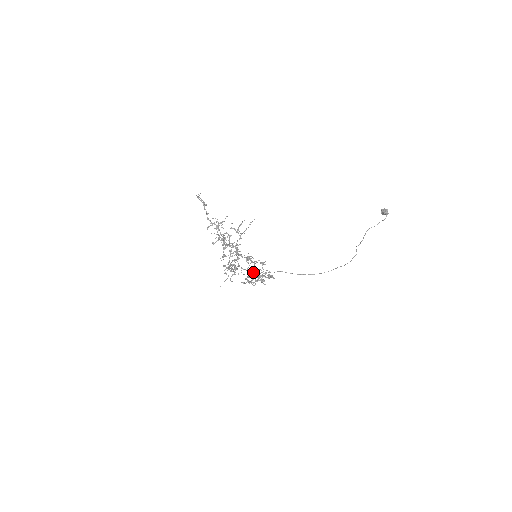
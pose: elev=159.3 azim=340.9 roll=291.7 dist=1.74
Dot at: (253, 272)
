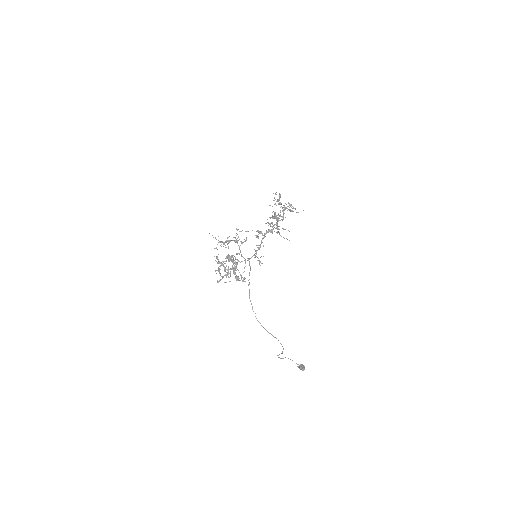
Dot at: occluded
